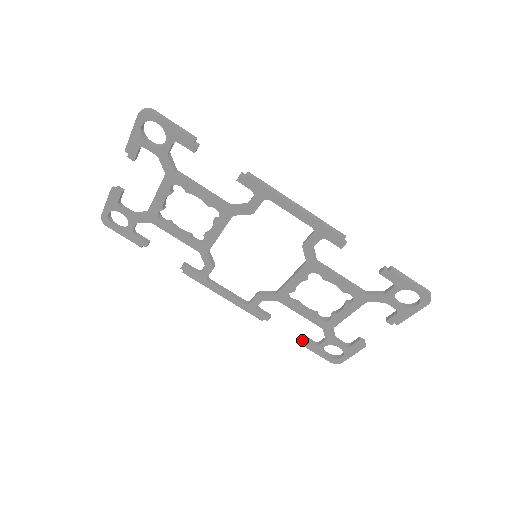
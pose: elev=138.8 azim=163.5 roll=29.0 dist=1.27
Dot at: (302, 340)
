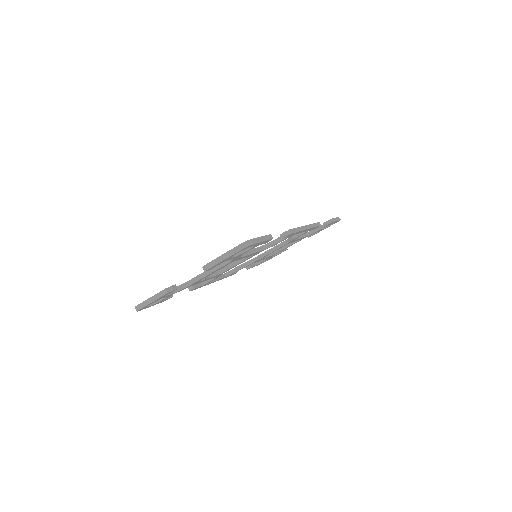
Dot at: occluded
